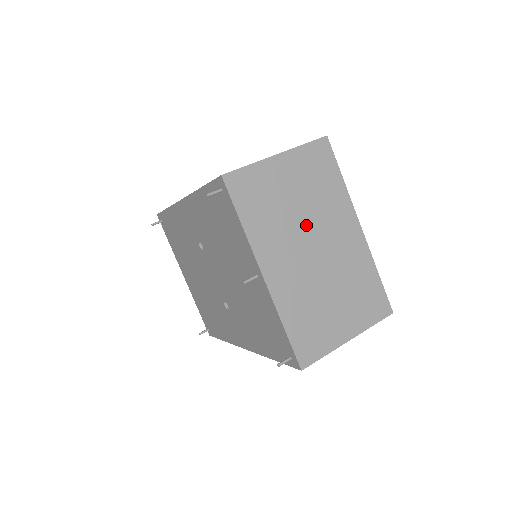
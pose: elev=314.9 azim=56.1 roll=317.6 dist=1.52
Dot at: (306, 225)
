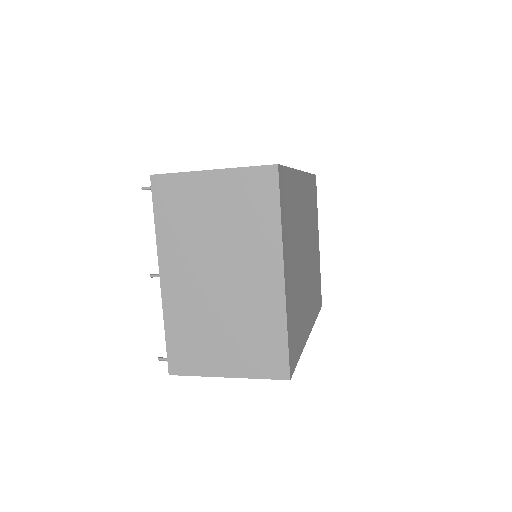
Dot at: (219, 249)
